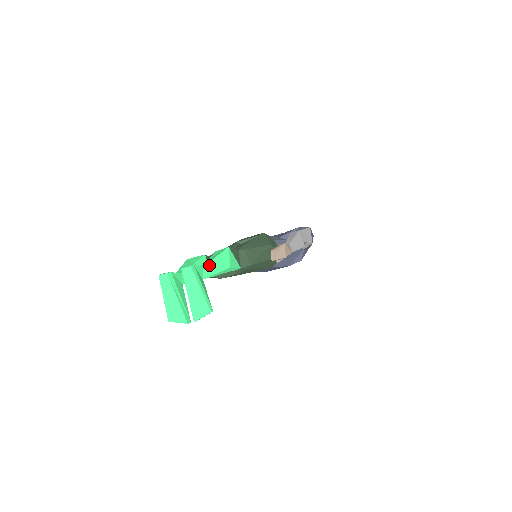
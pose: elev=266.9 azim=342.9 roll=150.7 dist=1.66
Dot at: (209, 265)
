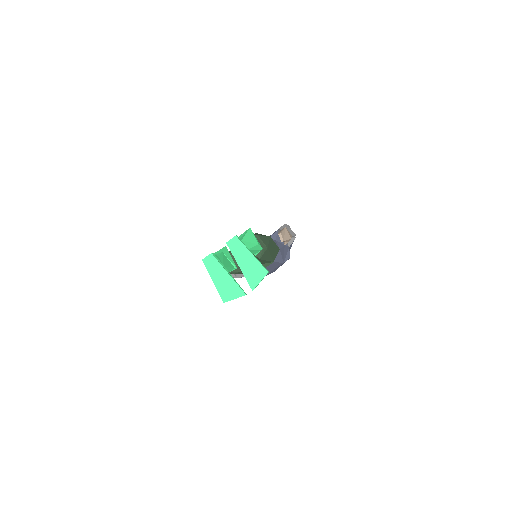
Dot at: (244, 240)
